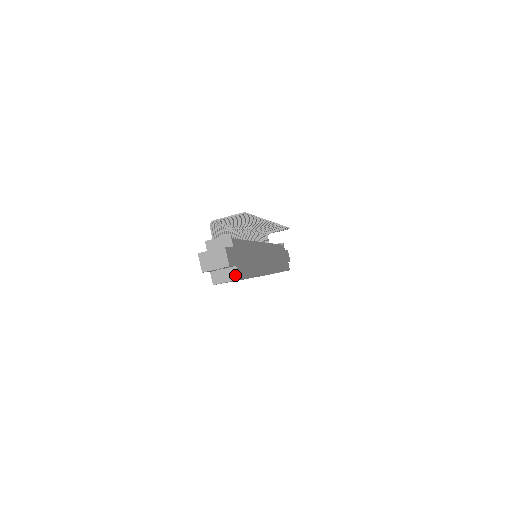
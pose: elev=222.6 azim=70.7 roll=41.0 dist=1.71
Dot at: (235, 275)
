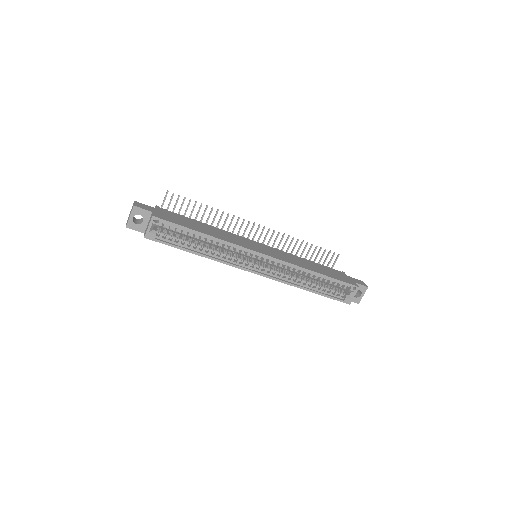
Dot at: (151, 217)
